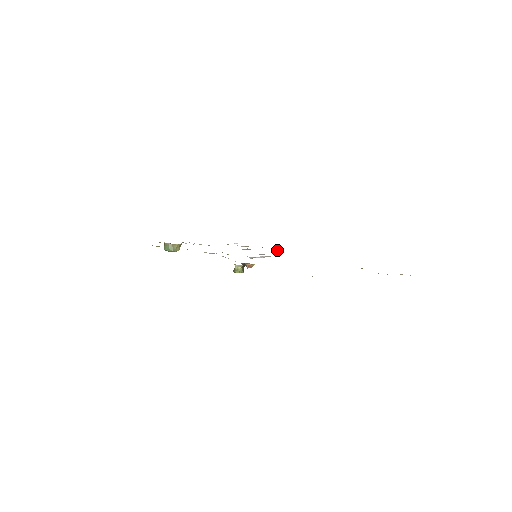
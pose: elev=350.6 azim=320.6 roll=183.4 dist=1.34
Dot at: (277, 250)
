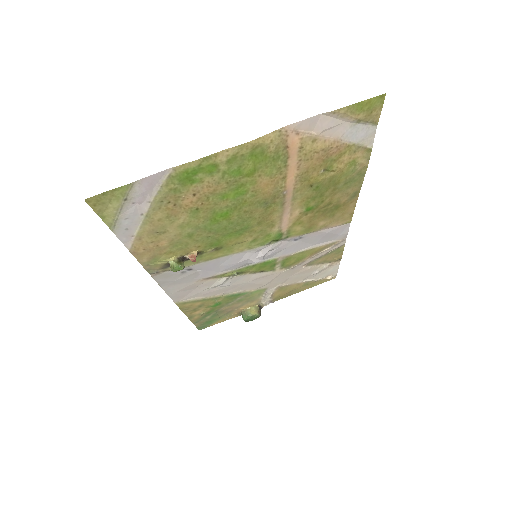
Dot at: (330, 247)
